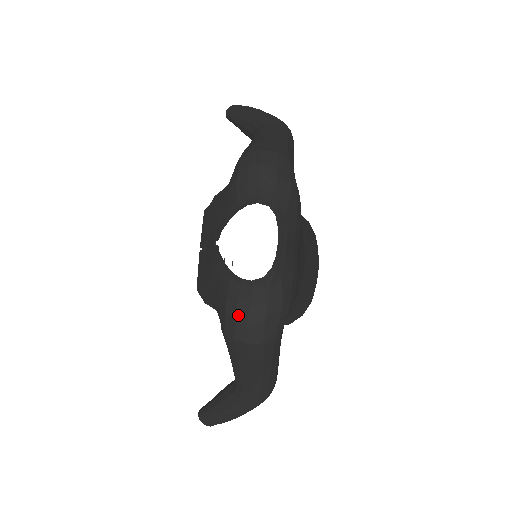
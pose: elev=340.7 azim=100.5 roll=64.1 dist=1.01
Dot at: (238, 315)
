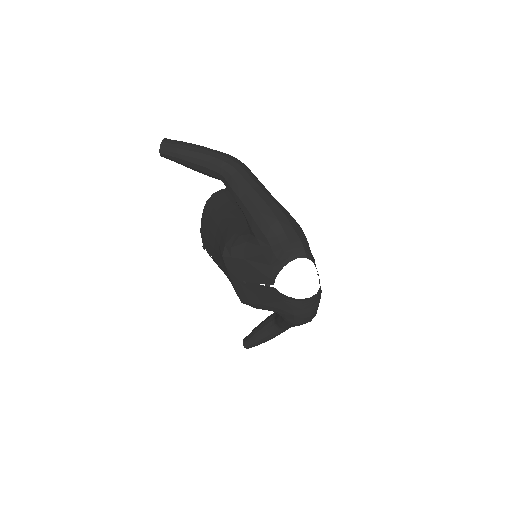
Dot at: (304, 315)
